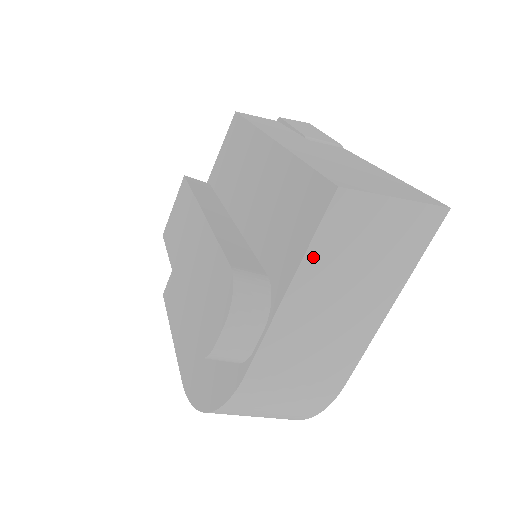
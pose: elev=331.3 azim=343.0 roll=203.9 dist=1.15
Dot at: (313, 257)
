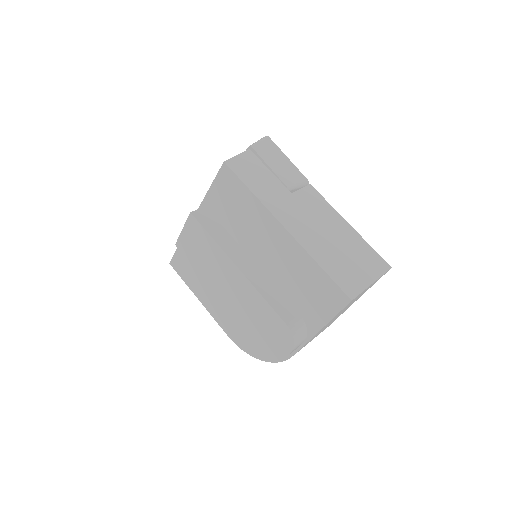
Dot at: (333, 318)
